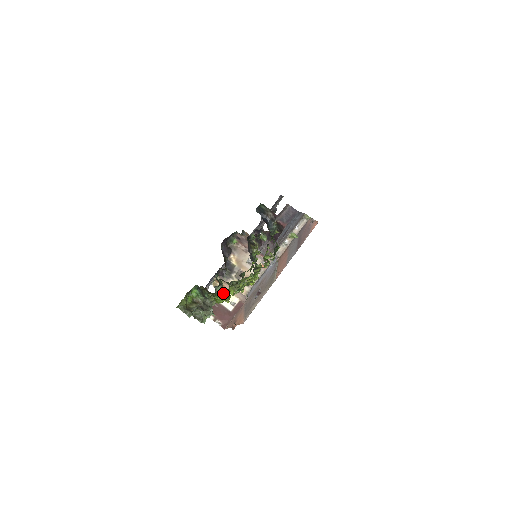
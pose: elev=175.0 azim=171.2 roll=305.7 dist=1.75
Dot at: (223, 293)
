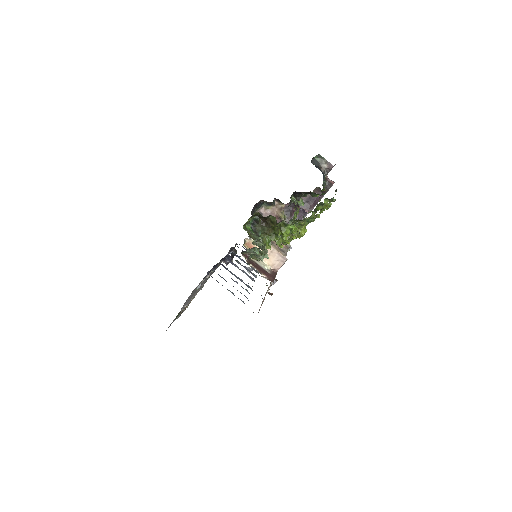
Dot at: occluded
